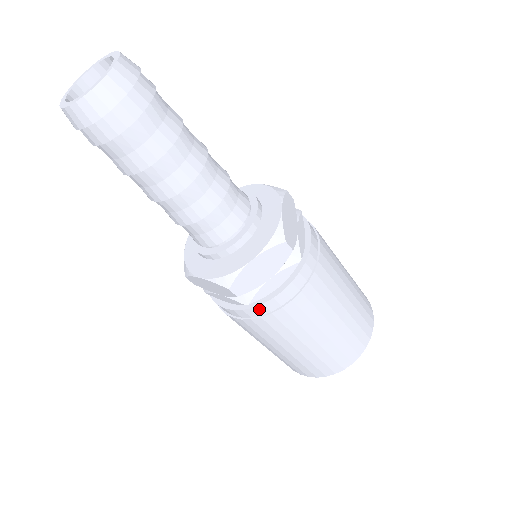
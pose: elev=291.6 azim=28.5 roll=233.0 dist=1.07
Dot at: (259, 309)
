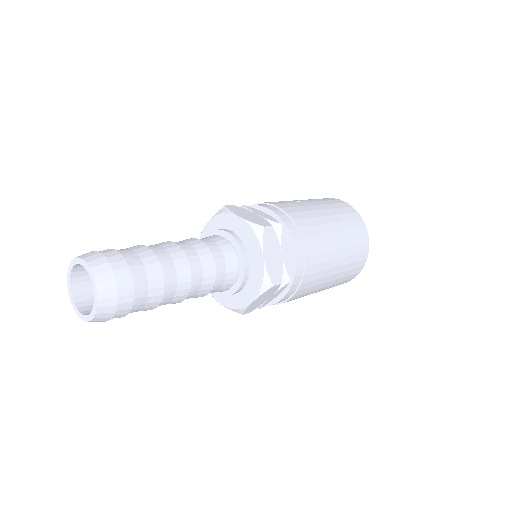
Dot at: (269, 305)
